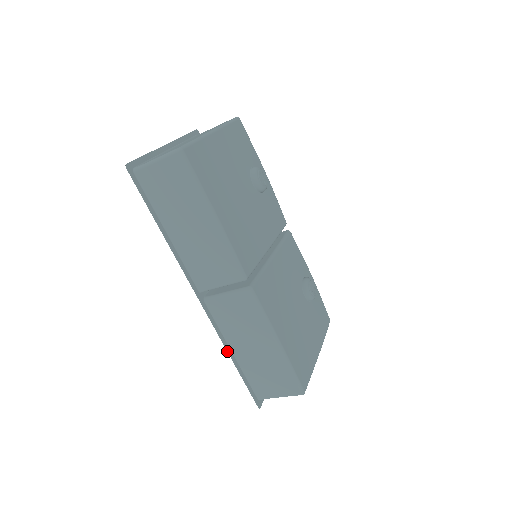
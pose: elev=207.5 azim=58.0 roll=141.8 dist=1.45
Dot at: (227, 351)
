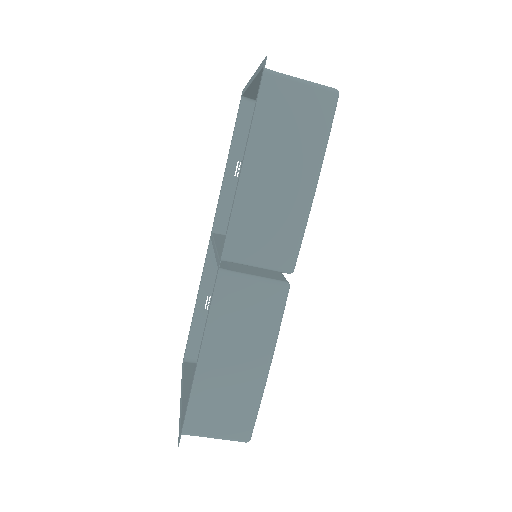
Dot at: (200, 350)
